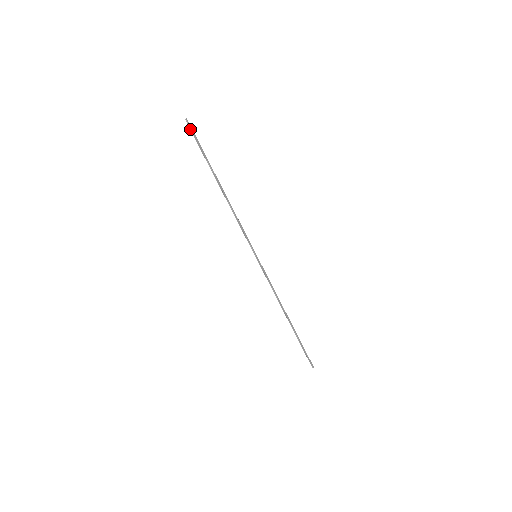
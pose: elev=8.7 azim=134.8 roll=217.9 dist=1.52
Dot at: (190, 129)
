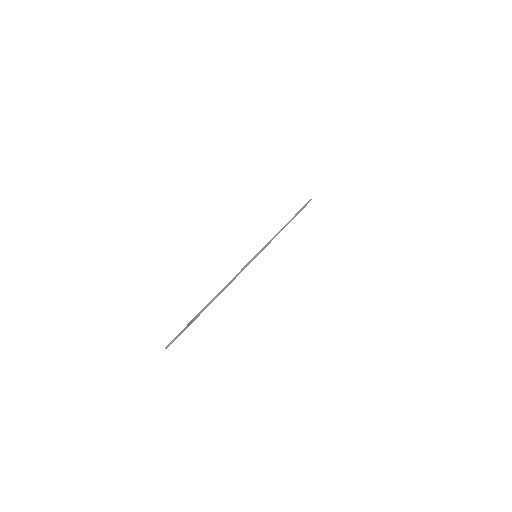
Dot at: (173, 341)
